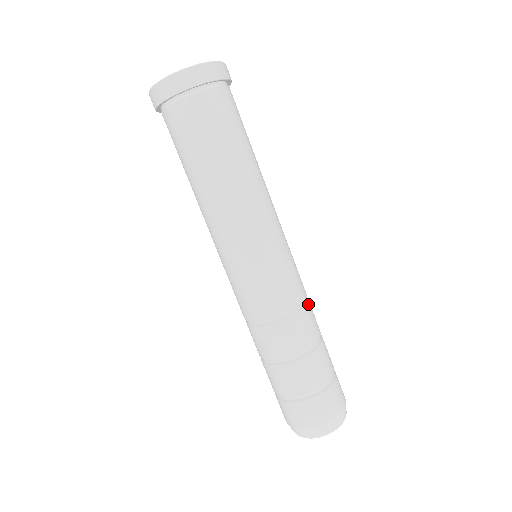
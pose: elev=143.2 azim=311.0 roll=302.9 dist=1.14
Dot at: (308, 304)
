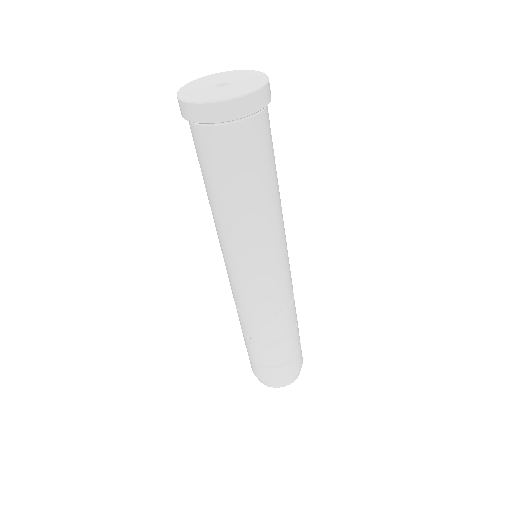
Dot at: occluded
